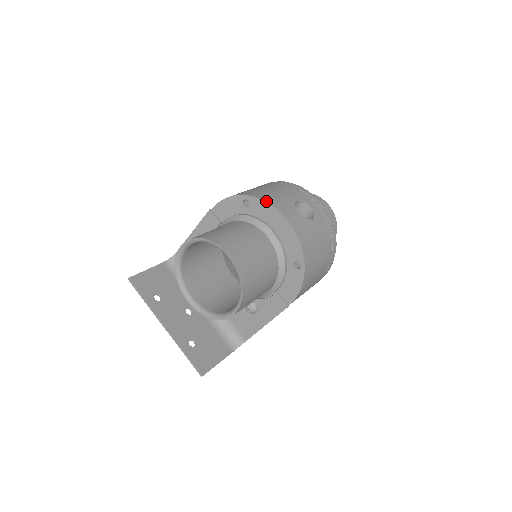
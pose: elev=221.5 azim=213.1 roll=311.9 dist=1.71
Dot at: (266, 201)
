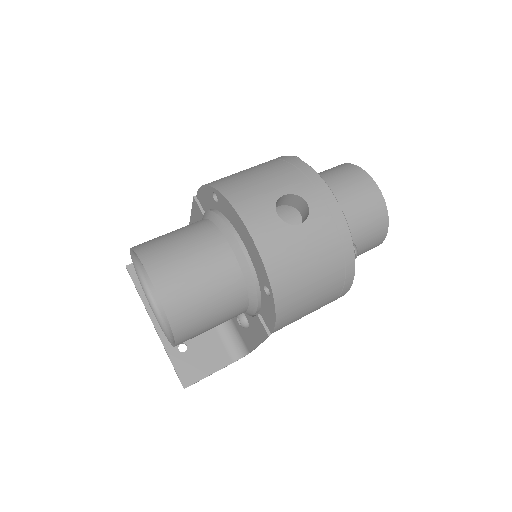
Dot at: (228, 199)
